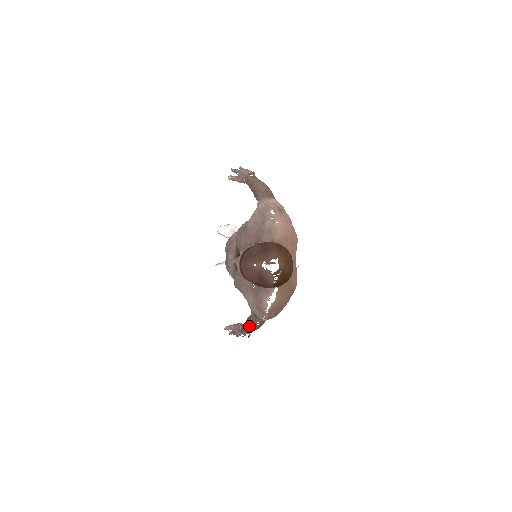
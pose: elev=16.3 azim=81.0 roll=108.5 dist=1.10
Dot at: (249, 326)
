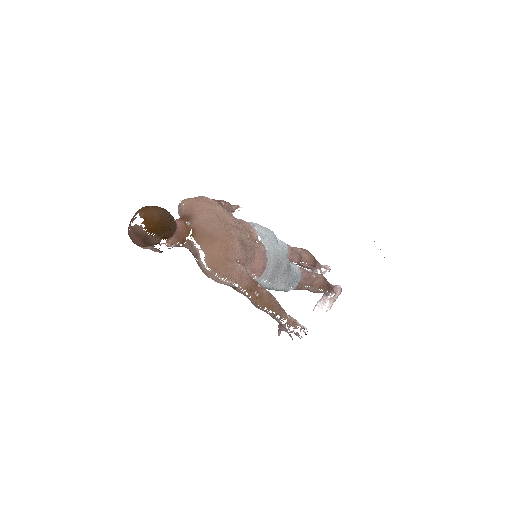
Dot at: occluded
